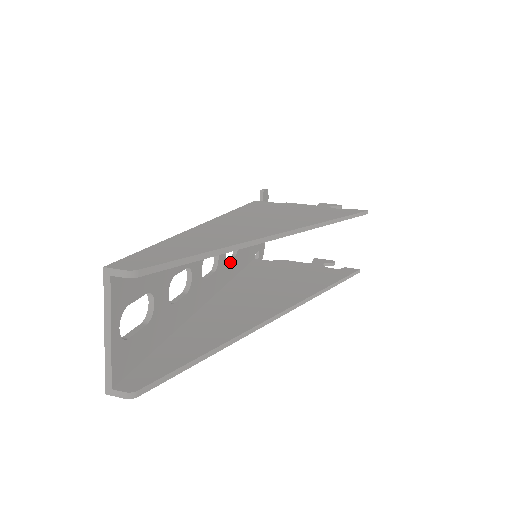
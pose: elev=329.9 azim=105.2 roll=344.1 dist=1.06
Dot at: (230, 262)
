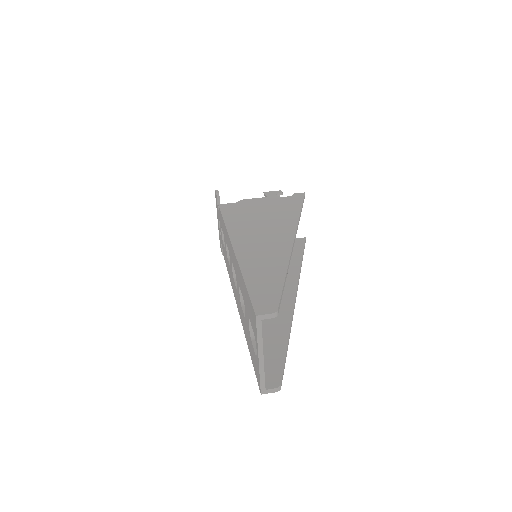
Dot at: occluded
